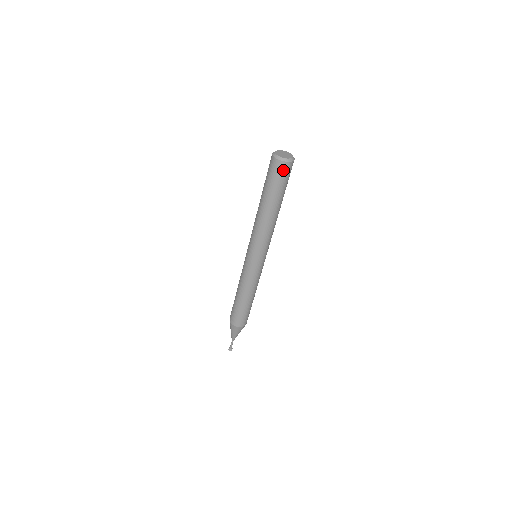
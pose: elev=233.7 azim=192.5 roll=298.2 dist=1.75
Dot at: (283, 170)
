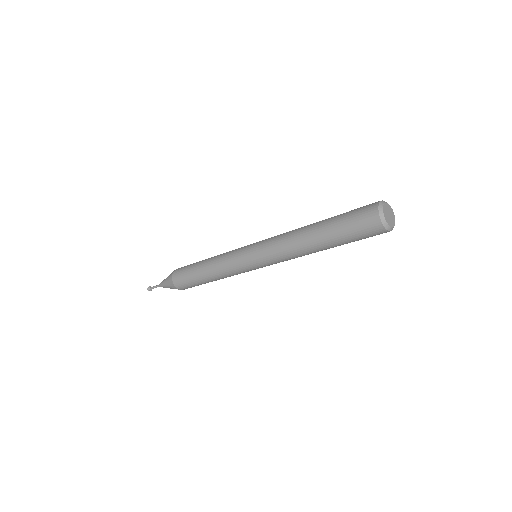
Dot at: (370, 227)
